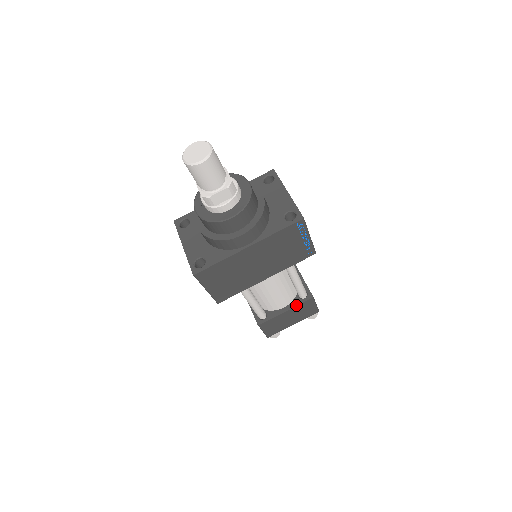
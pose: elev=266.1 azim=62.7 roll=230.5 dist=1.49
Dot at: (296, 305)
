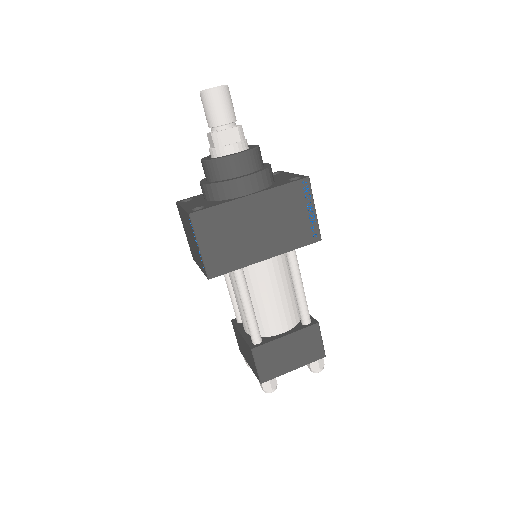
Dot at: (298, 329)
